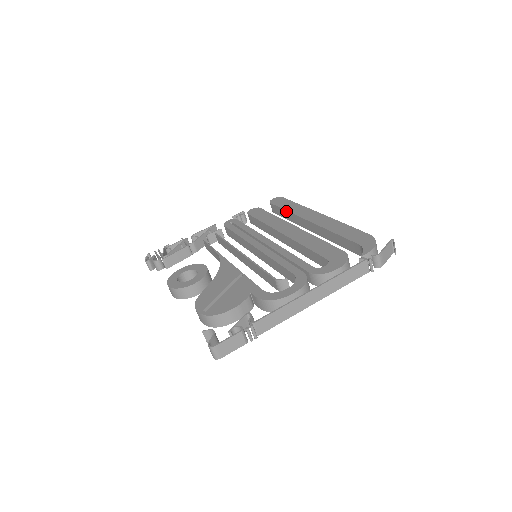
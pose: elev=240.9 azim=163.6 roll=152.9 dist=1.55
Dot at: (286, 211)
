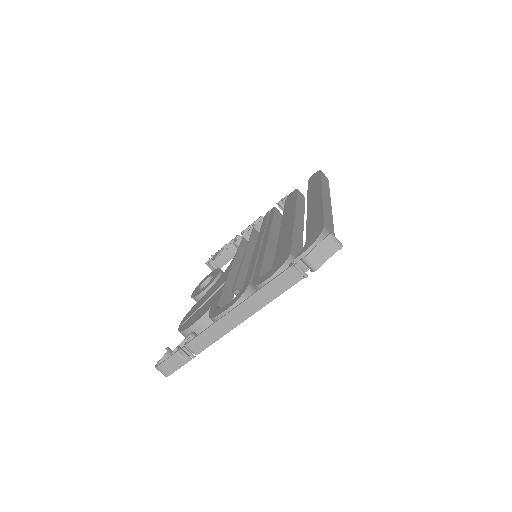
Dot at: occluded
